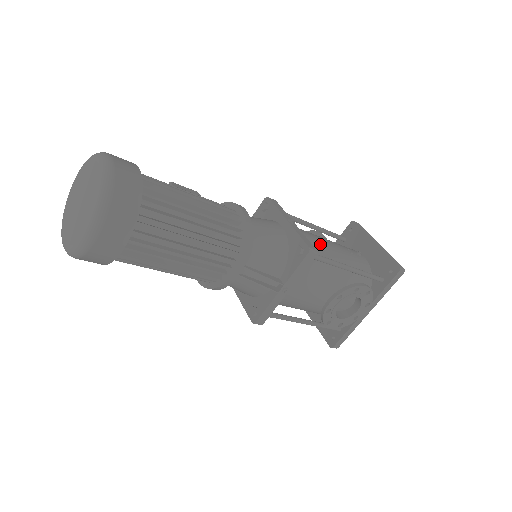
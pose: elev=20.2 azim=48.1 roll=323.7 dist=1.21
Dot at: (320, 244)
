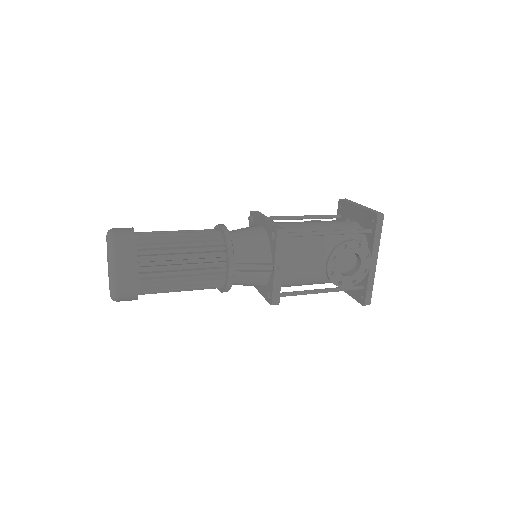
Dot at: (301, 226)
